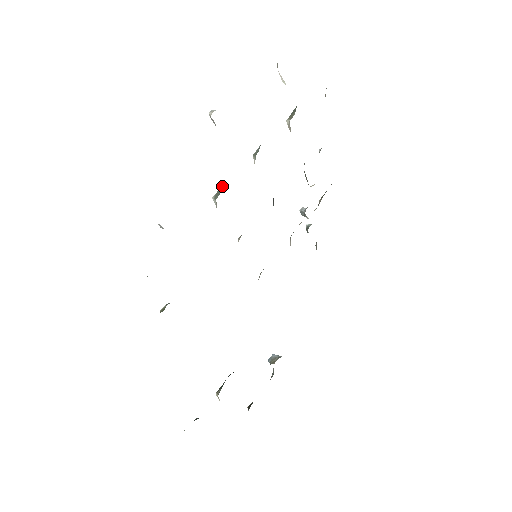
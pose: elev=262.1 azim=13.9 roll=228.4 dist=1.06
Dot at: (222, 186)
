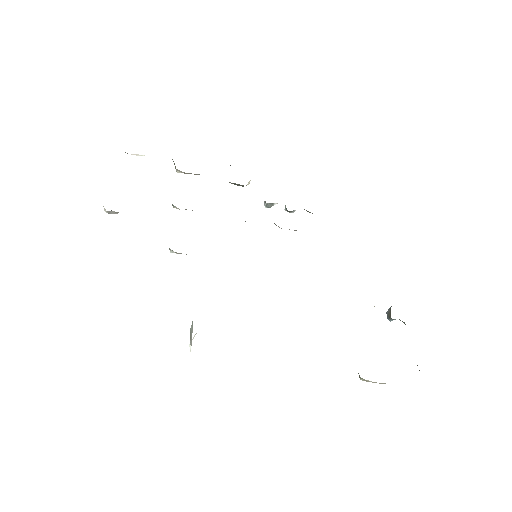
Dot at: occluded
